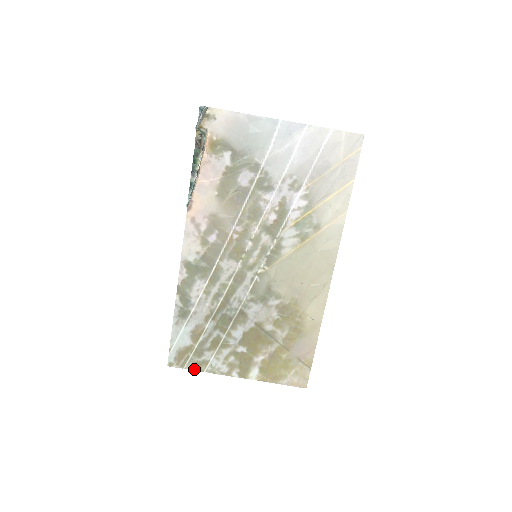
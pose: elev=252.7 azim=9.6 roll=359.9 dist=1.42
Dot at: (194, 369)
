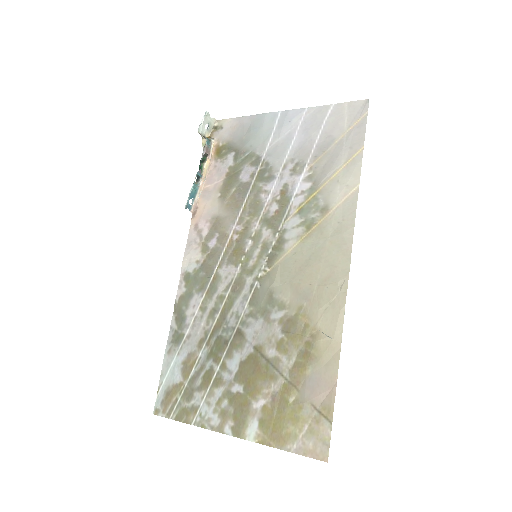
Dot at: (181, 420)
